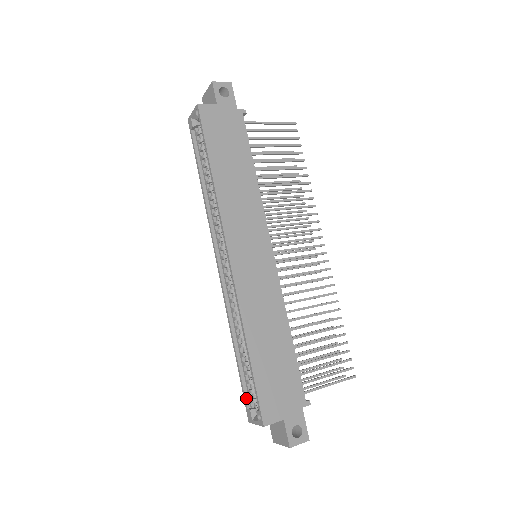
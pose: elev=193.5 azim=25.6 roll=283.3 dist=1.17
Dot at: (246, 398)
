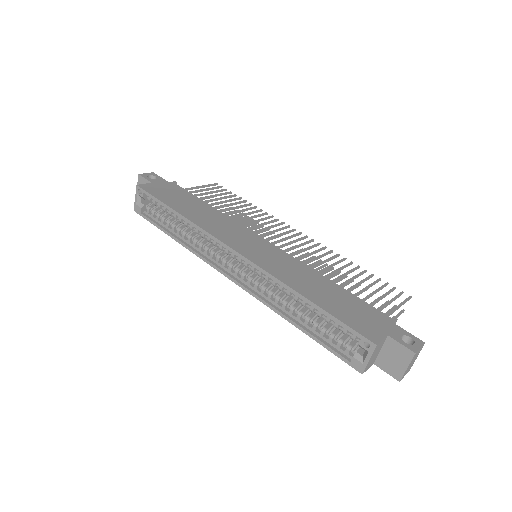
Dot at: (341, 355)
